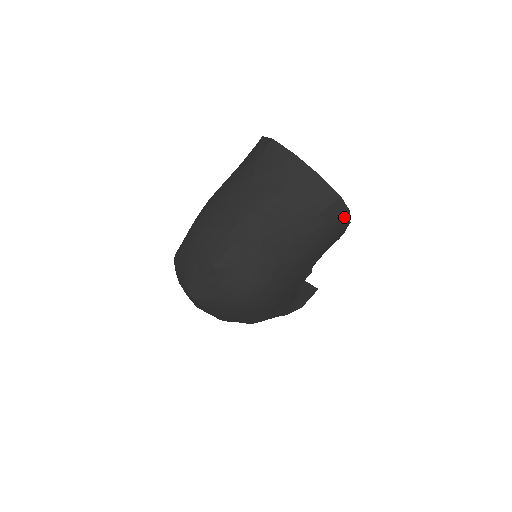
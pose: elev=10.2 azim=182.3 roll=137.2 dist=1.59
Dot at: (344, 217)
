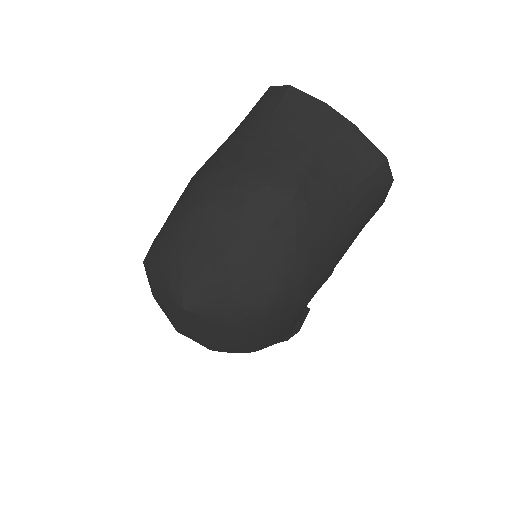
Dot at: (385, 190)
